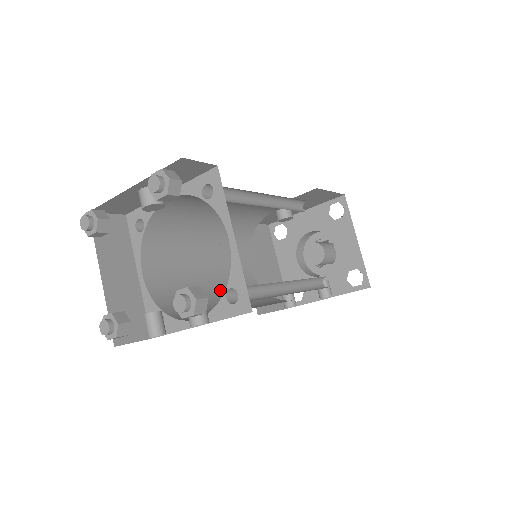
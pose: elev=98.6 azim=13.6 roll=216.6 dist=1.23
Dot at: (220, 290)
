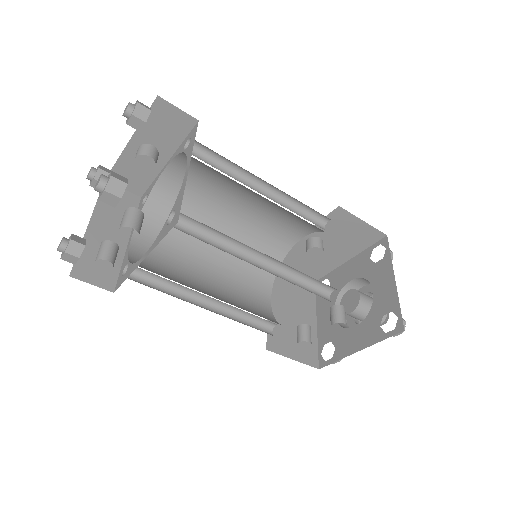
Dot at: (217, 292)
